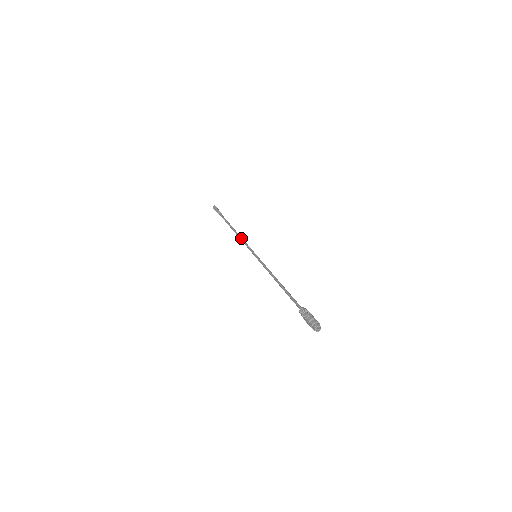
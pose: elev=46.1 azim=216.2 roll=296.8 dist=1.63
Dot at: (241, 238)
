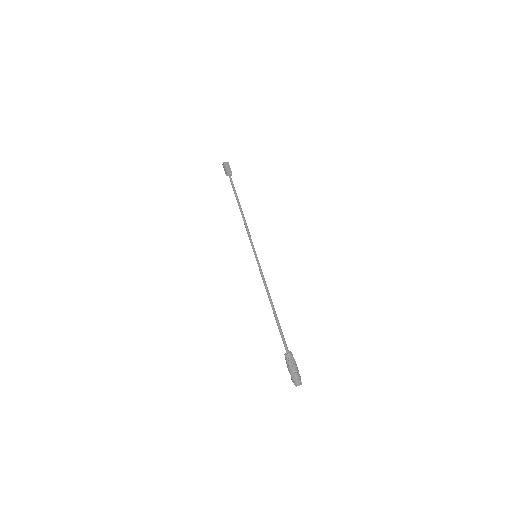
Dot at: (244, 224)
